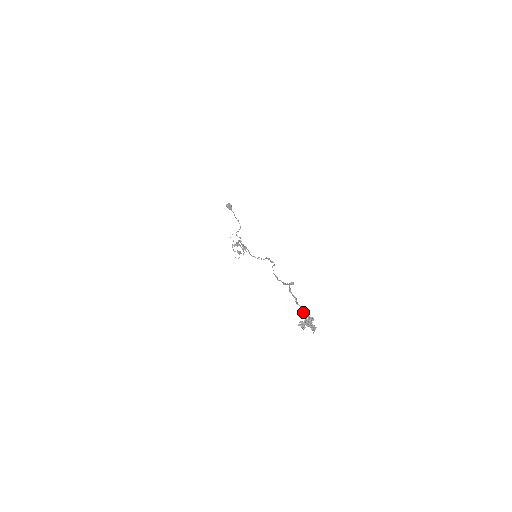
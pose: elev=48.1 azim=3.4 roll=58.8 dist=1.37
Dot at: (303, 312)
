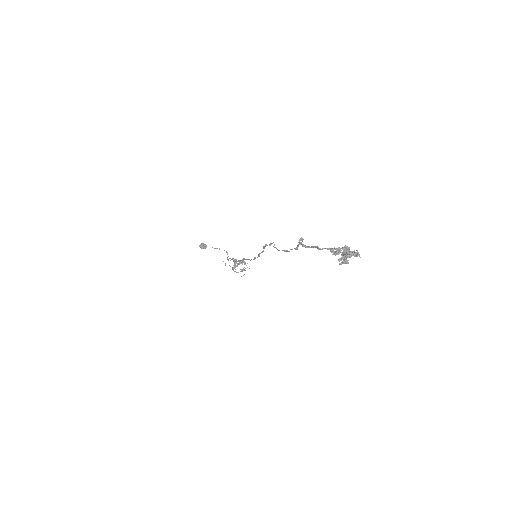
Dot at: (333, 250)
